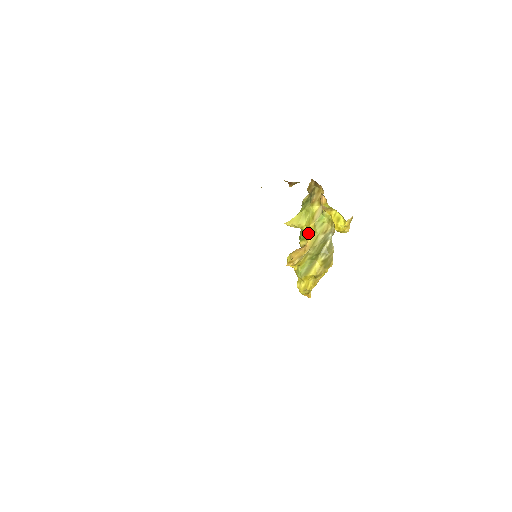
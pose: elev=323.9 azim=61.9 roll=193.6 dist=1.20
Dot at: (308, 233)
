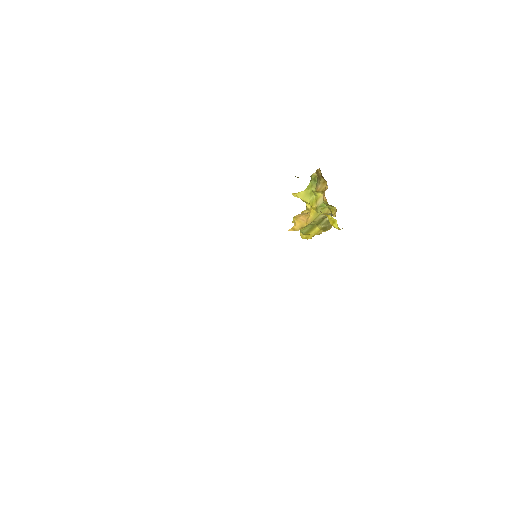
Dot at: (311, 209)
